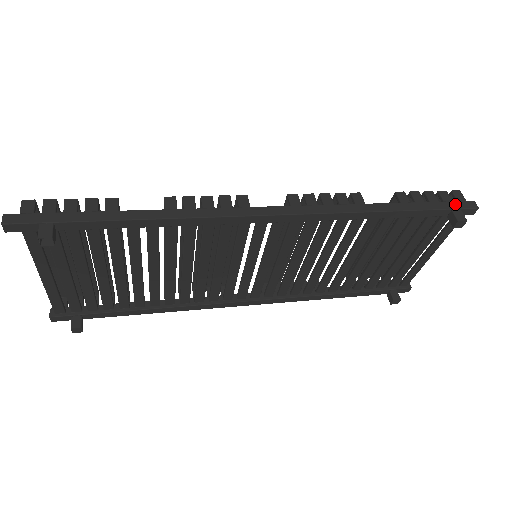
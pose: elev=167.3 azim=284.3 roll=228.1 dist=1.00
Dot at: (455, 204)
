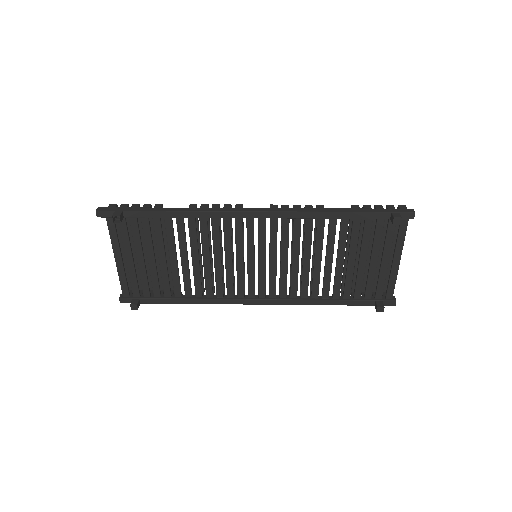
Dot at: (395, 210)
